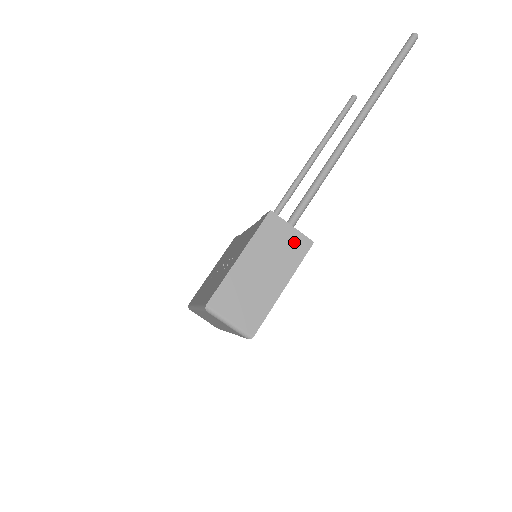
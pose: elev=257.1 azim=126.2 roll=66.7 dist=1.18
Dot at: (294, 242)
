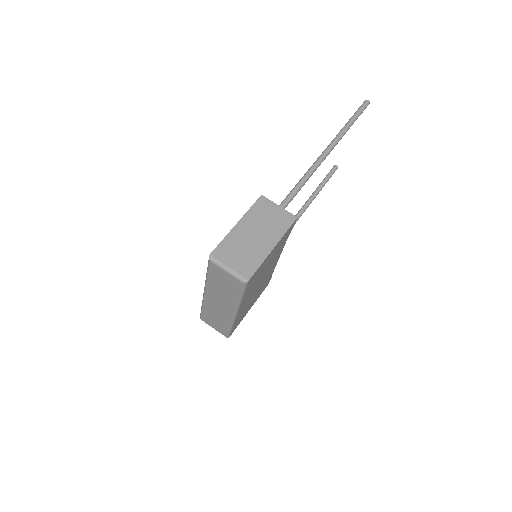
Dot at: (281, 216)
